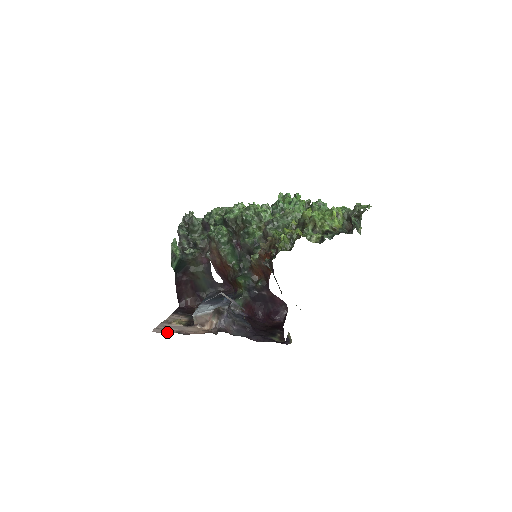
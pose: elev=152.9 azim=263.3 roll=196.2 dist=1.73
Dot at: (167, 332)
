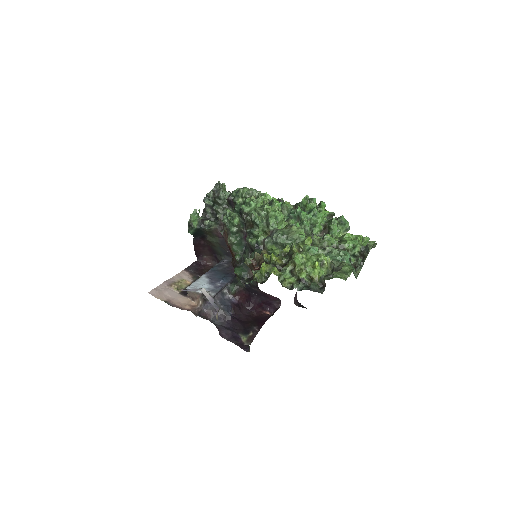
Dot at: (159, 298)
